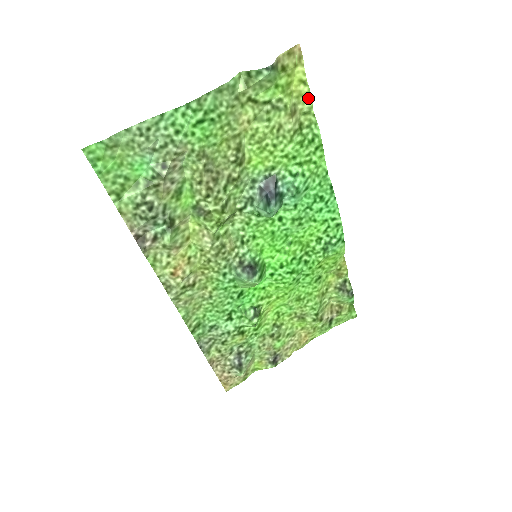
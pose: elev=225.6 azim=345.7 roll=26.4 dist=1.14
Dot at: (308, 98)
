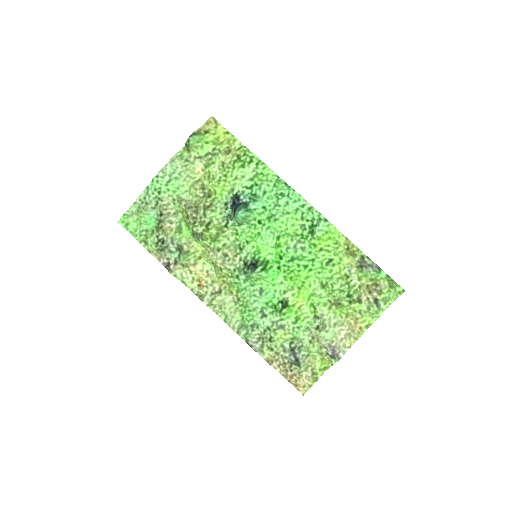
Dot at: (234, 139)
